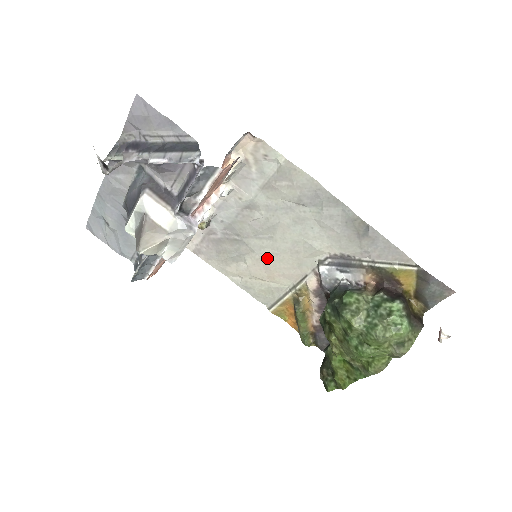
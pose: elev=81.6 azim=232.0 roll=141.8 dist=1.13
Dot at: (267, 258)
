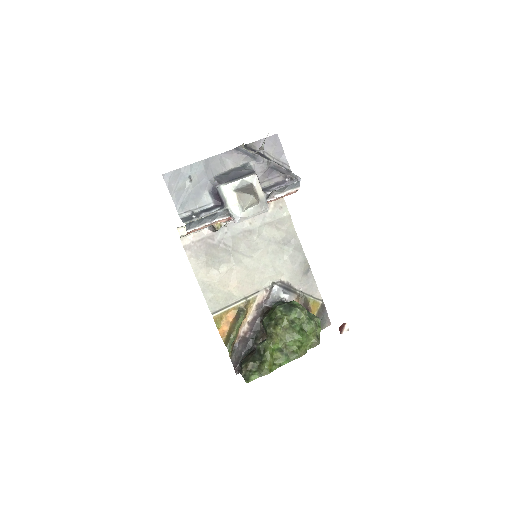
Dot at: (239, 270)
